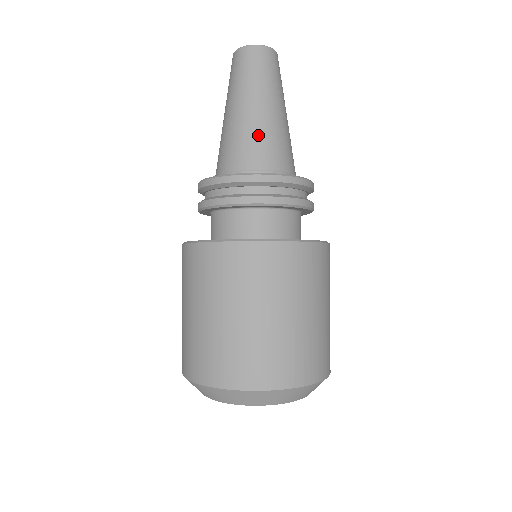
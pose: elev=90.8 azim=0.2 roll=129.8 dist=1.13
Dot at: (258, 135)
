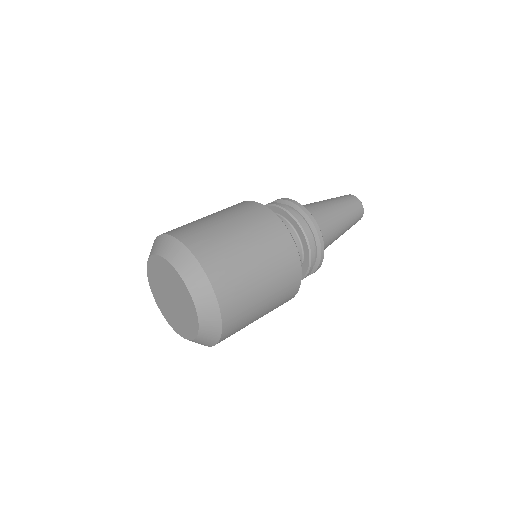
Dot at: (306, 204)
